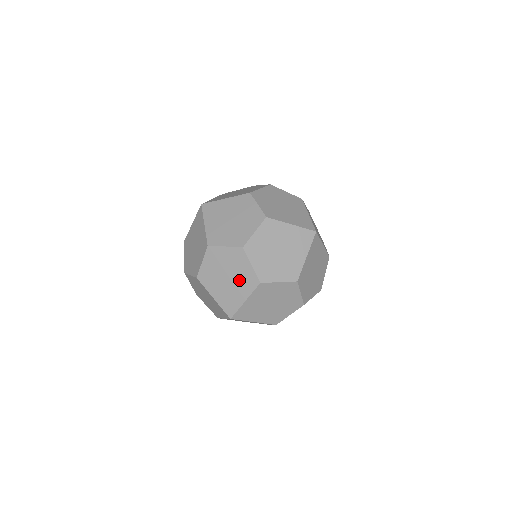
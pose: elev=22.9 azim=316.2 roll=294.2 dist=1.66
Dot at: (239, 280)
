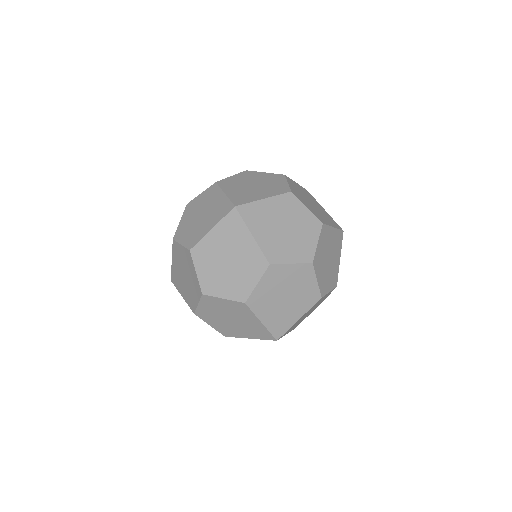
Dot at: (267, 188)
